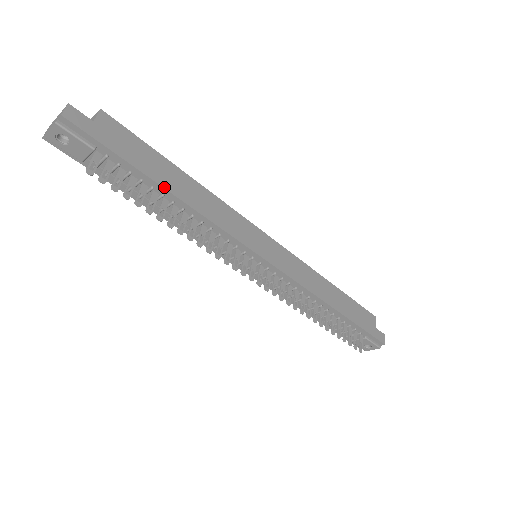
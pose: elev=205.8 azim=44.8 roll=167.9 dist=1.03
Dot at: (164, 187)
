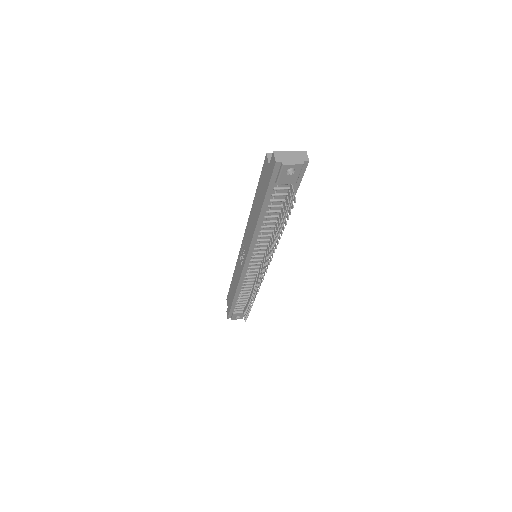
Dot at: (288, 212)
